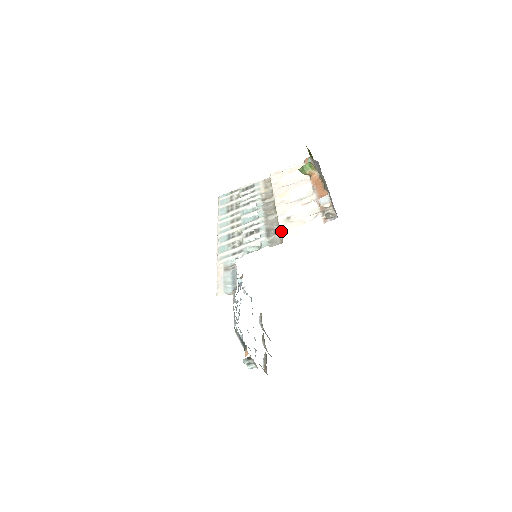
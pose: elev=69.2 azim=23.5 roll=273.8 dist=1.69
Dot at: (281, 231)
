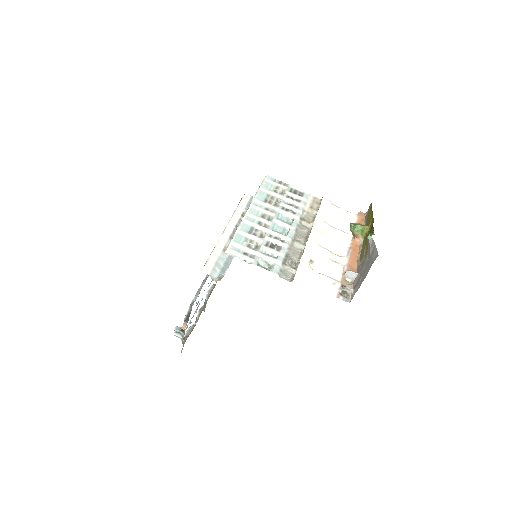
Dot at: (298, 270)
